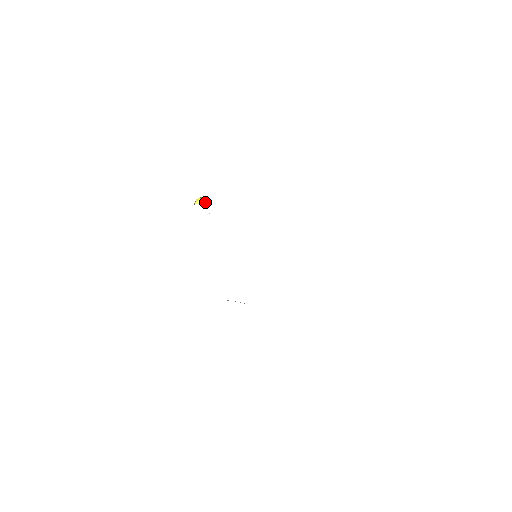
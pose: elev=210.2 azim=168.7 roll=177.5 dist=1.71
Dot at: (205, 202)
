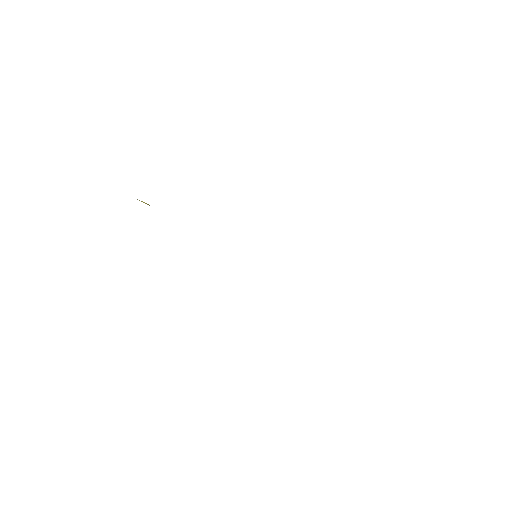
Dot at: (145, 203)
